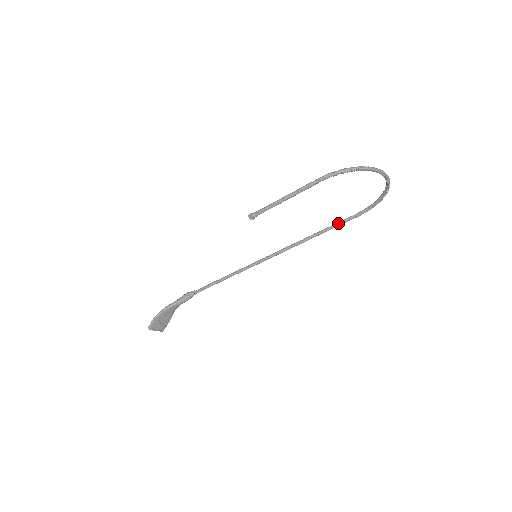
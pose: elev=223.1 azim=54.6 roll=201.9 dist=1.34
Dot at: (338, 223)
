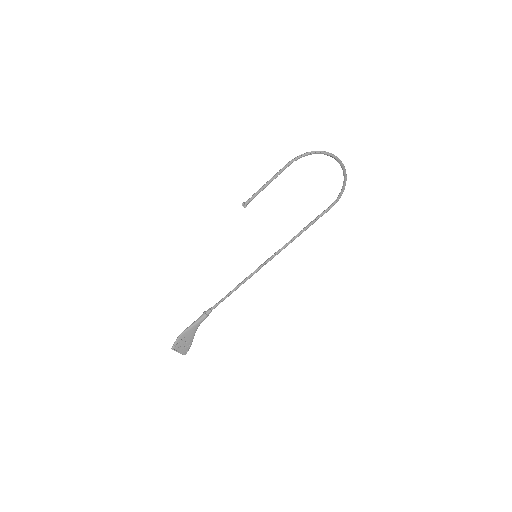
Dot at: (317, 217)
